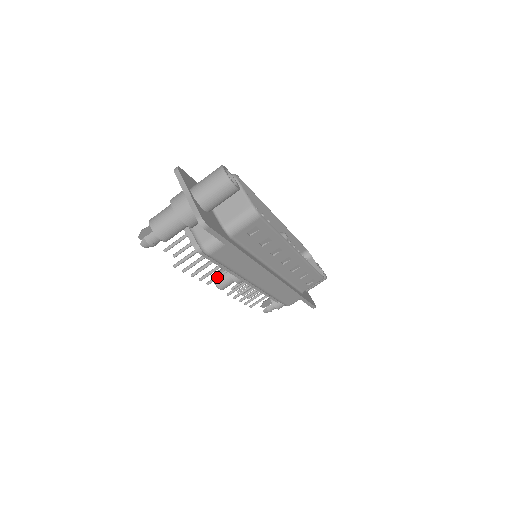
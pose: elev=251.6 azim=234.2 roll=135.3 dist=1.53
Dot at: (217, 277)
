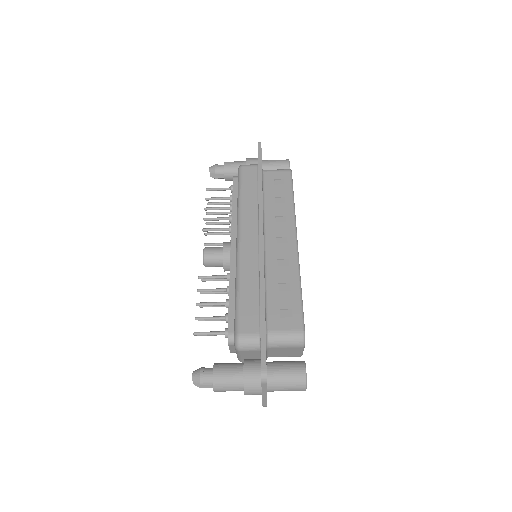
Dot at: occluded
